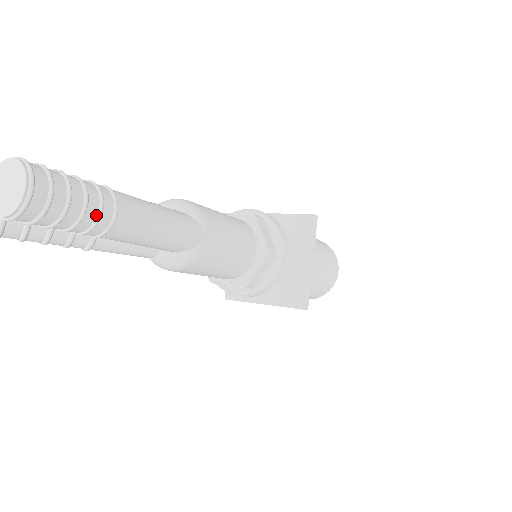
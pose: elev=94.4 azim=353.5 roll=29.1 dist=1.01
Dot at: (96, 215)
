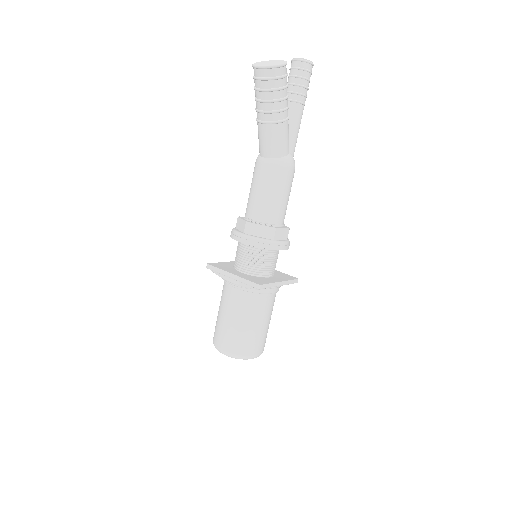
Dot at: occluded
